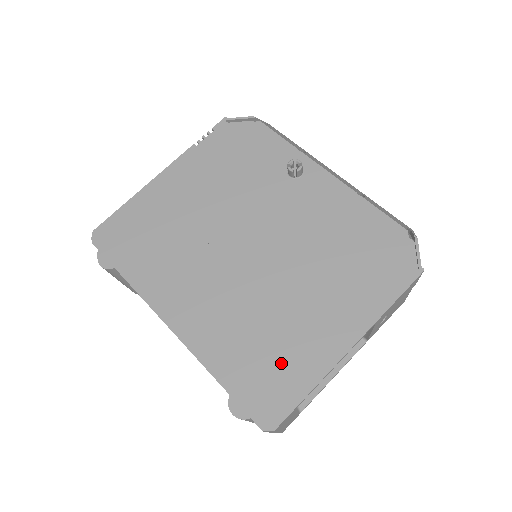
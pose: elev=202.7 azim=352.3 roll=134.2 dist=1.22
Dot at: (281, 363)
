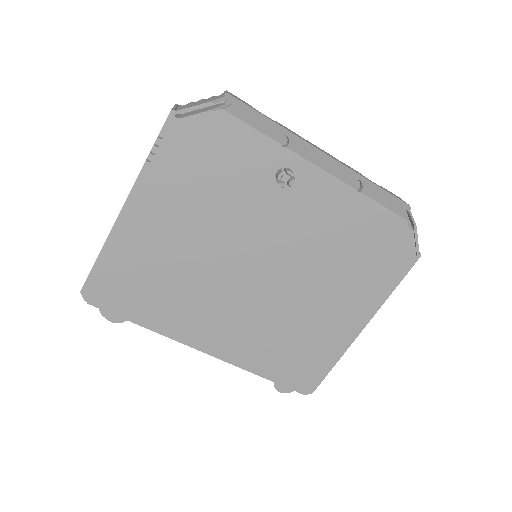
Dot at: (309, 353)
